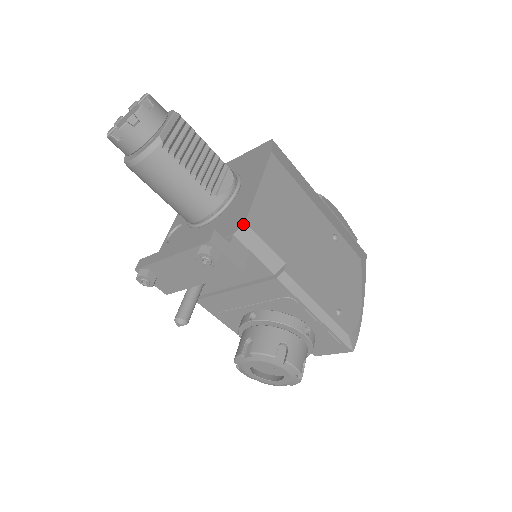
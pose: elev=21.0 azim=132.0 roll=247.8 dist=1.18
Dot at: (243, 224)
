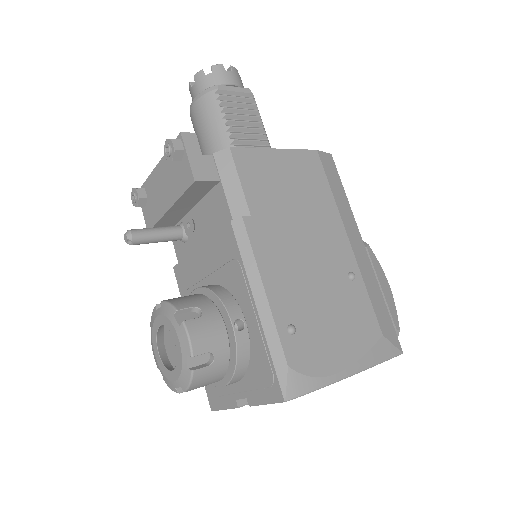
Dot at: (227, 148)
